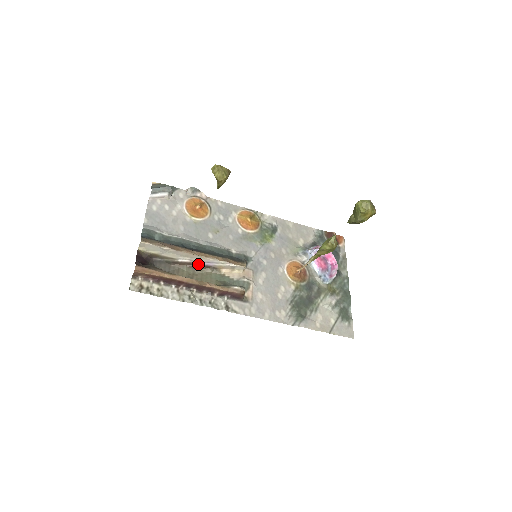
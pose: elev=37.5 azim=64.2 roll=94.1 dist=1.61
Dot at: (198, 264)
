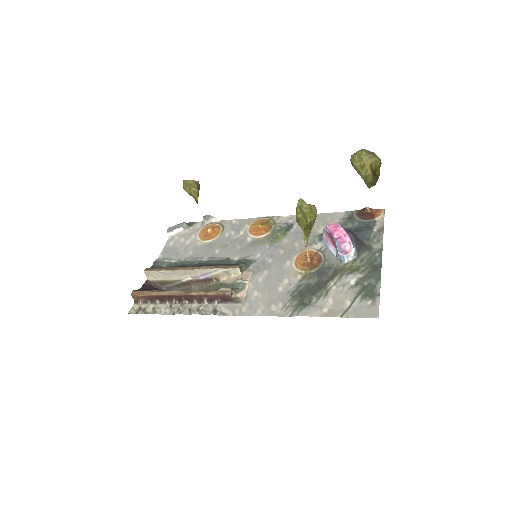
Dot at: (200, 279)
